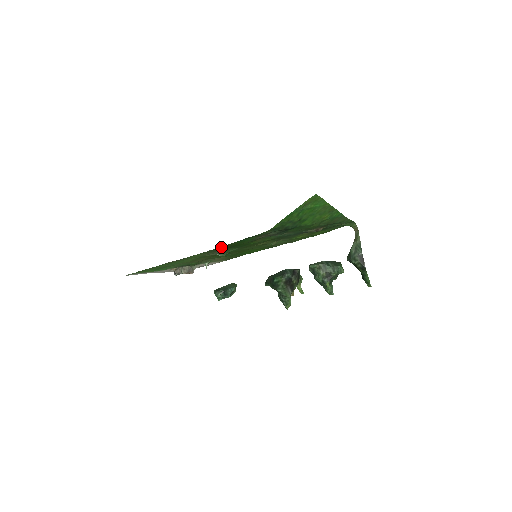
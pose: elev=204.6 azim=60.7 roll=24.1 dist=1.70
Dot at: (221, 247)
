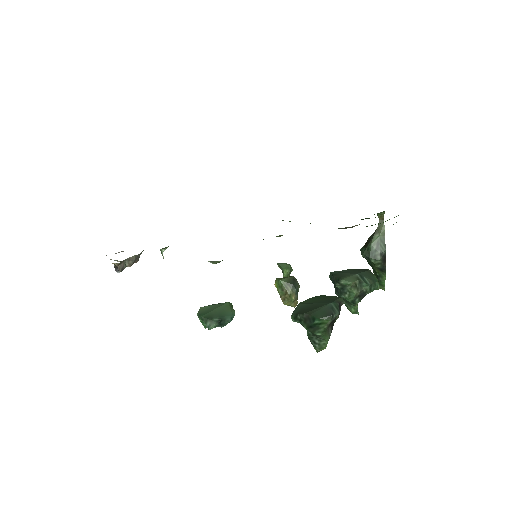
Dot at: occluded
